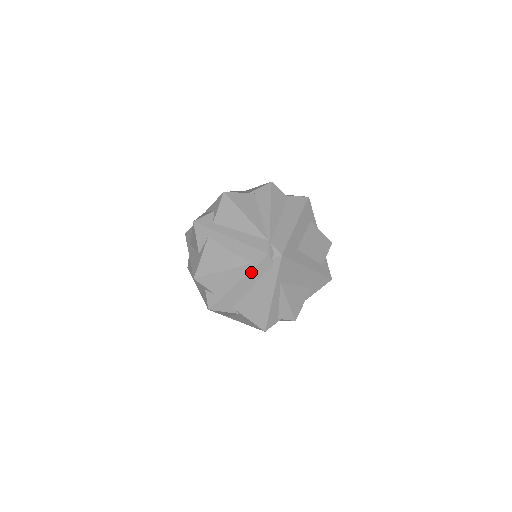
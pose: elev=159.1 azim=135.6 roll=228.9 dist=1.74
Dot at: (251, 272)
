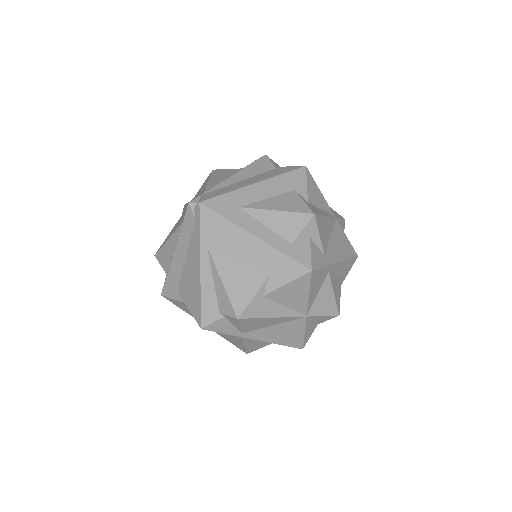
Dot at: (181, 233)
